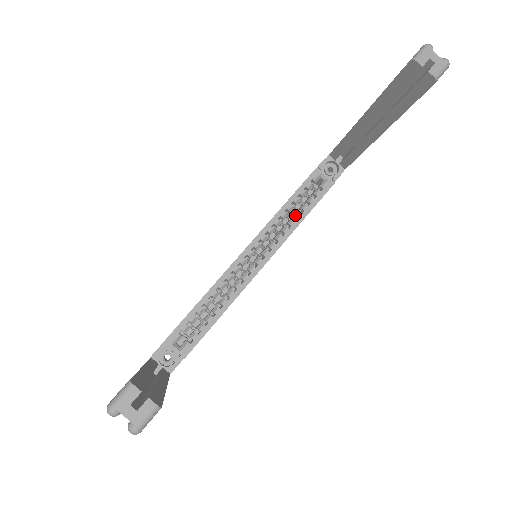
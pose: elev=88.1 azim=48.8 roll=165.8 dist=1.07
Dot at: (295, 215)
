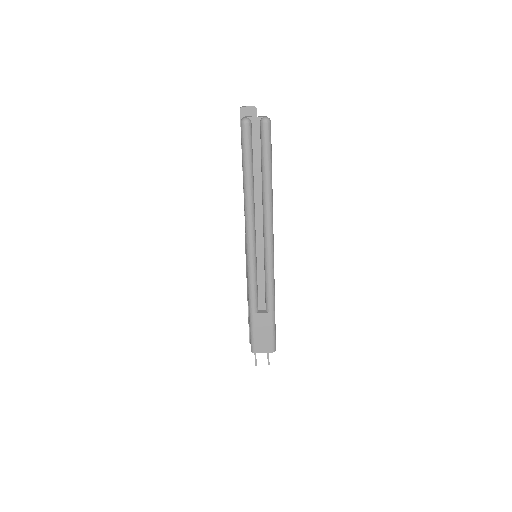
Dot at: occluded
